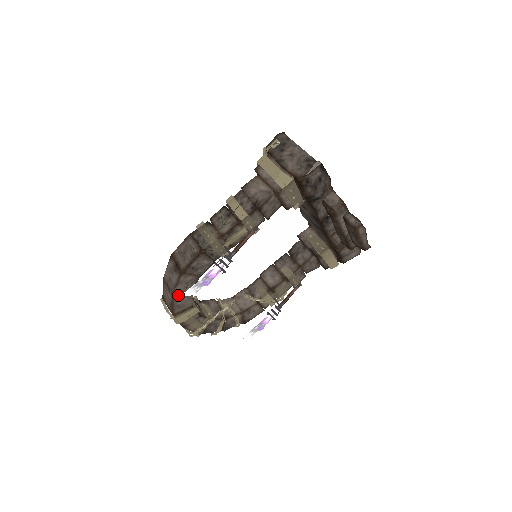
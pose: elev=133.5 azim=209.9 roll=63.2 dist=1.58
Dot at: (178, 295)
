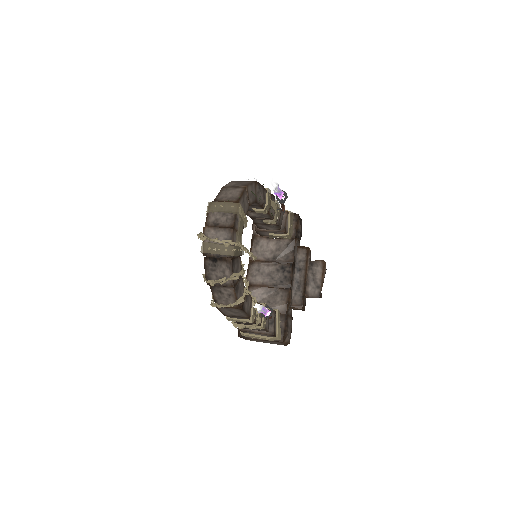
Dot at: (246, 193)
